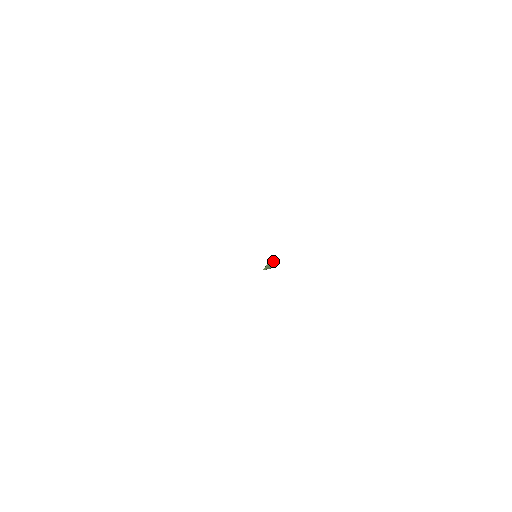
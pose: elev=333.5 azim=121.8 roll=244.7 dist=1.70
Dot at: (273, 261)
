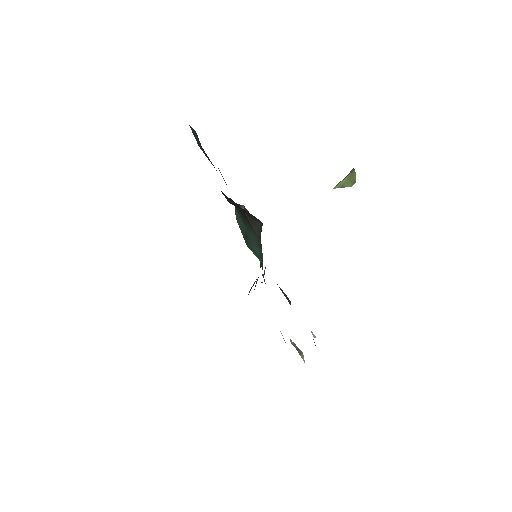
Dot at: (351, 179)
